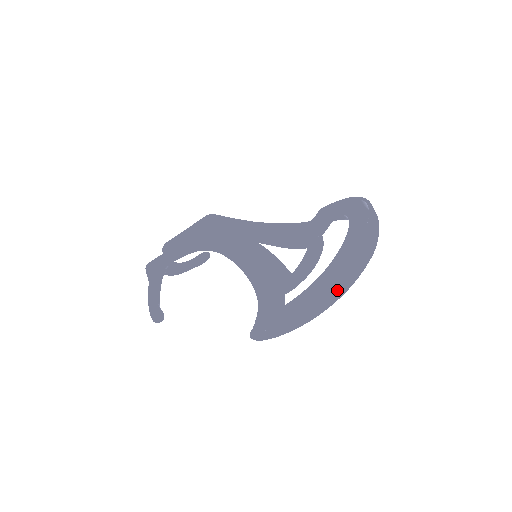
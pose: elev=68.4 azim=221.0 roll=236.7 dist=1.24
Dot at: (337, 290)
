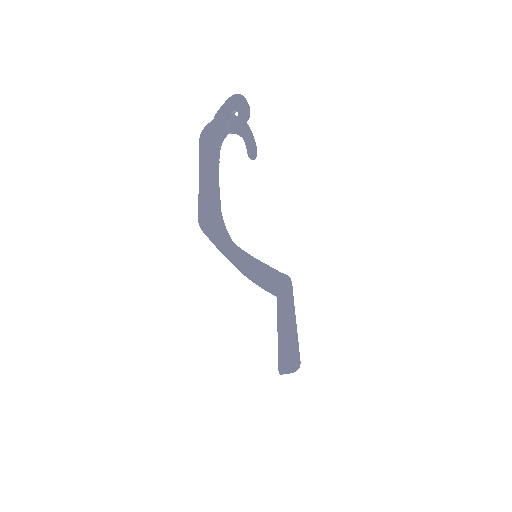
Dot at: occluded
